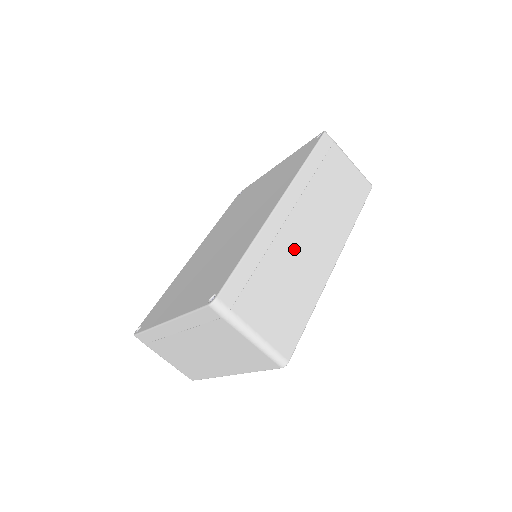
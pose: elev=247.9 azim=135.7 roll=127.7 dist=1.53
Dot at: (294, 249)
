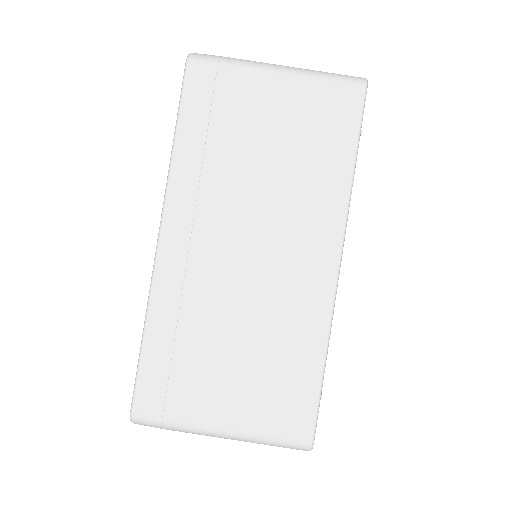
Dot at: occluded
